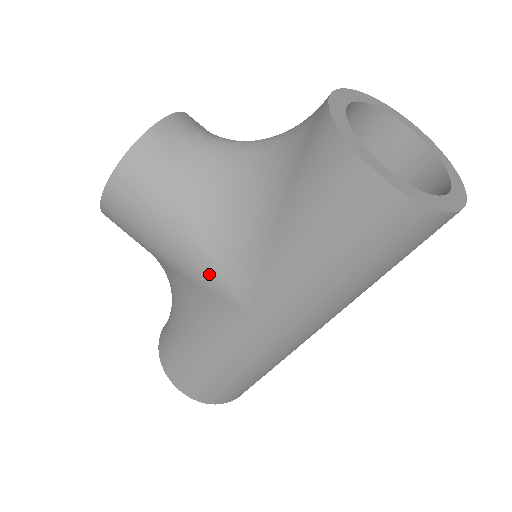
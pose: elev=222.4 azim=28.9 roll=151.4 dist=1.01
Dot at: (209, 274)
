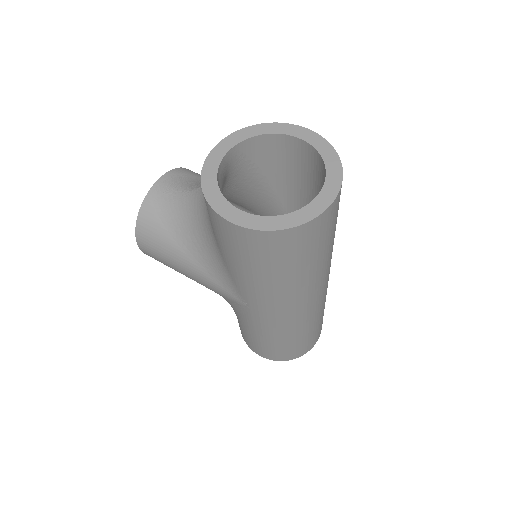
Dot at: (213, 287)
